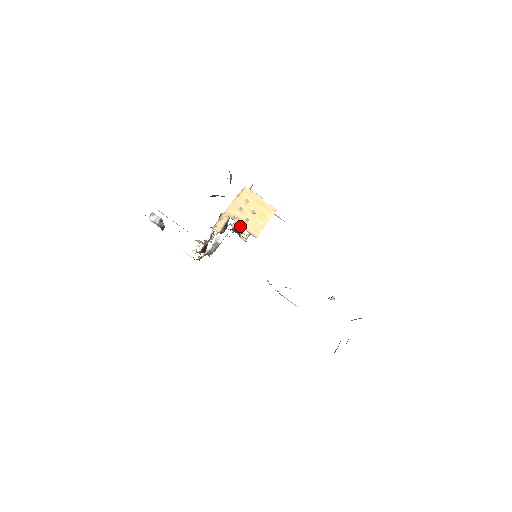
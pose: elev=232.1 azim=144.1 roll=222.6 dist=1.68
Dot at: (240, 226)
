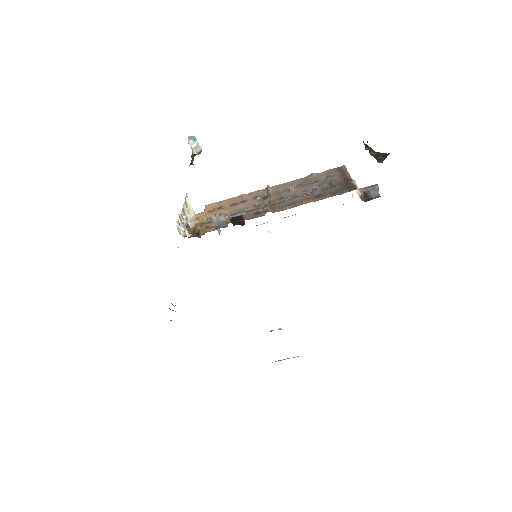
Dot at: occluded
